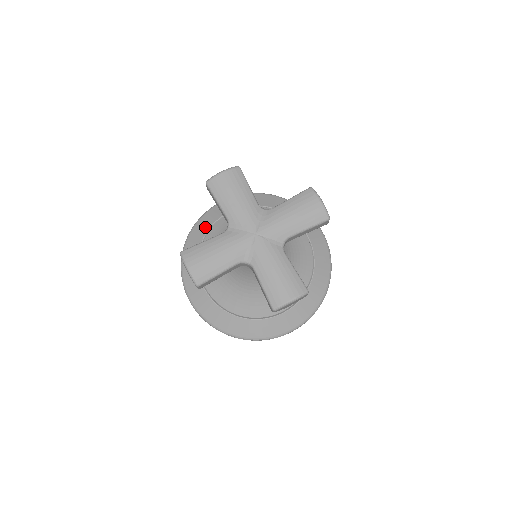
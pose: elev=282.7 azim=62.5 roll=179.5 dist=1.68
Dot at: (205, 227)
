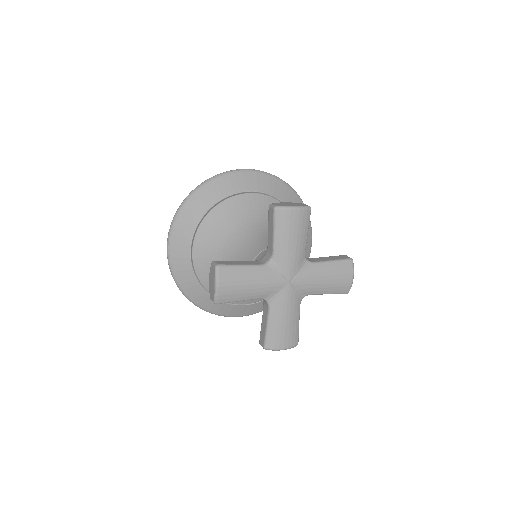
Dot at: (191, 281)
